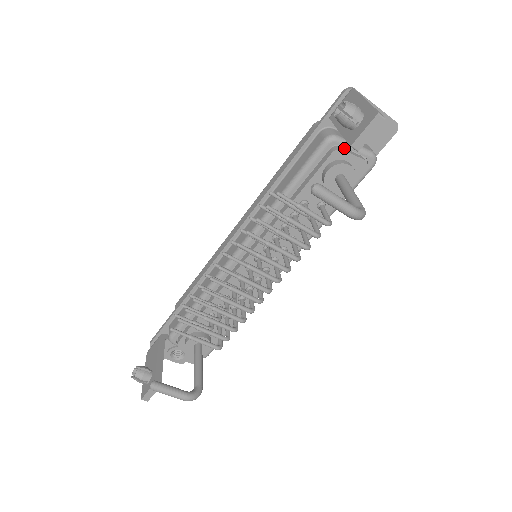
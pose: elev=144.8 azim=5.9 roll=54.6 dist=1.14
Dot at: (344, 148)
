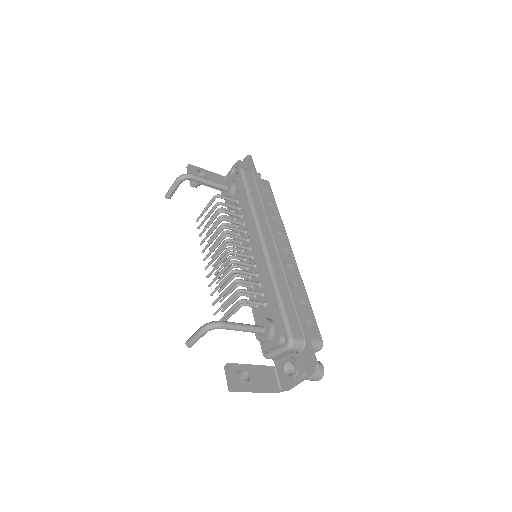
Dot at: occluded
